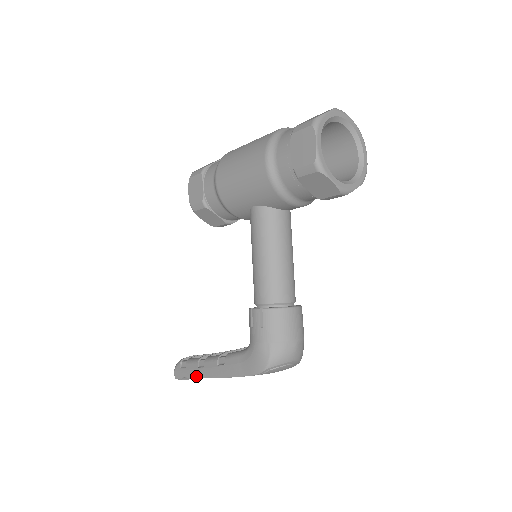
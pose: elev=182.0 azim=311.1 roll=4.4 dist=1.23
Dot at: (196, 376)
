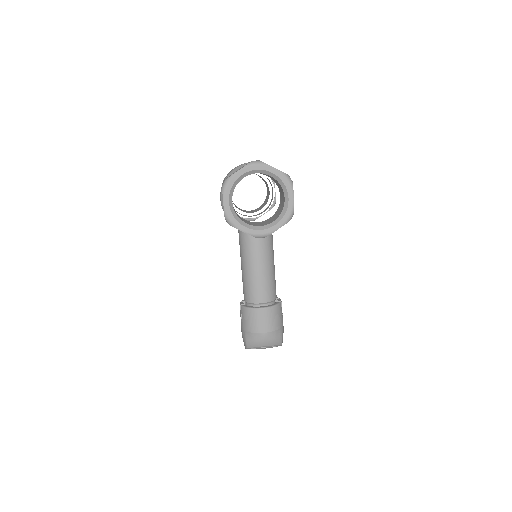
Dot at: occluded
